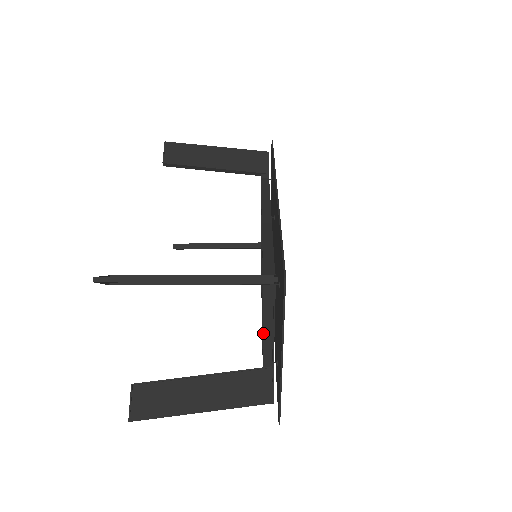
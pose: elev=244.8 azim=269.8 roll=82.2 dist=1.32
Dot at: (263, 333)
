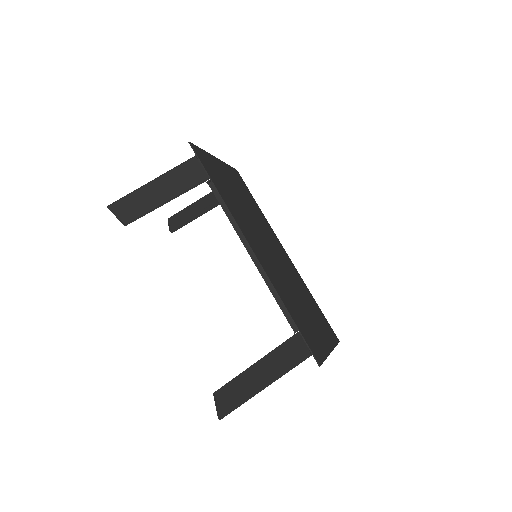
Dot at: occluded
